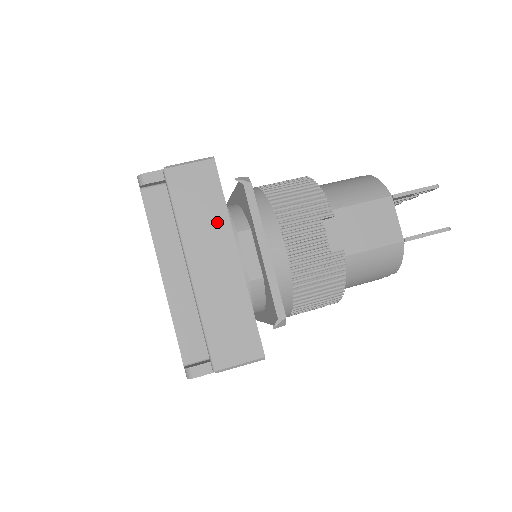
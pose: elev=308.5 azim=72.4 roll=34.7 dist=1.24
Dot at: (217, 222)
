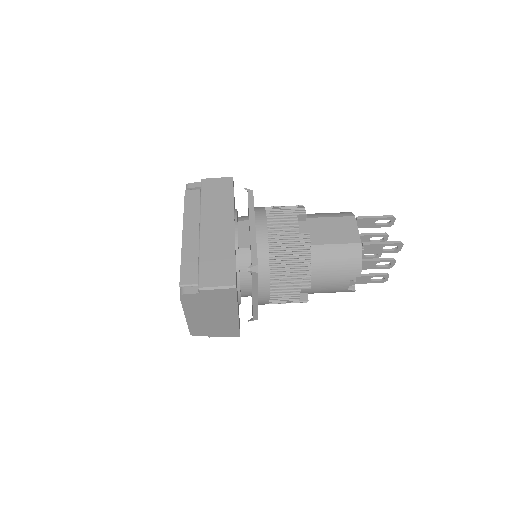
Dot at: (225, 207)
